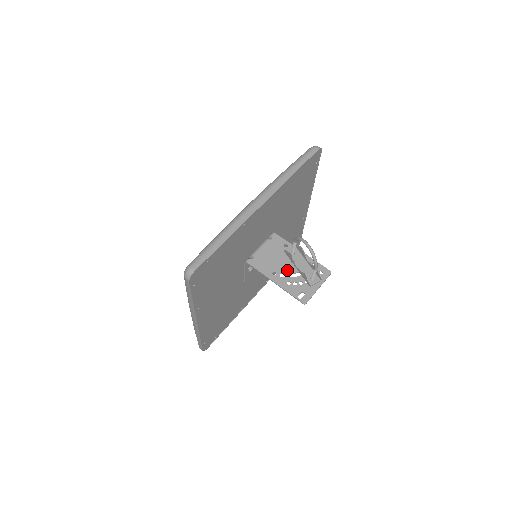
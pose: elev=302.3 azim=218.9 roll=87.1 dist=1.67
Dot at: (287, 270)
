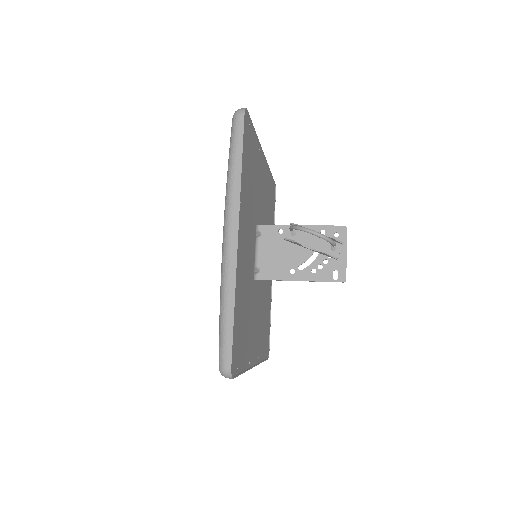
Dot at: (302, 258)
